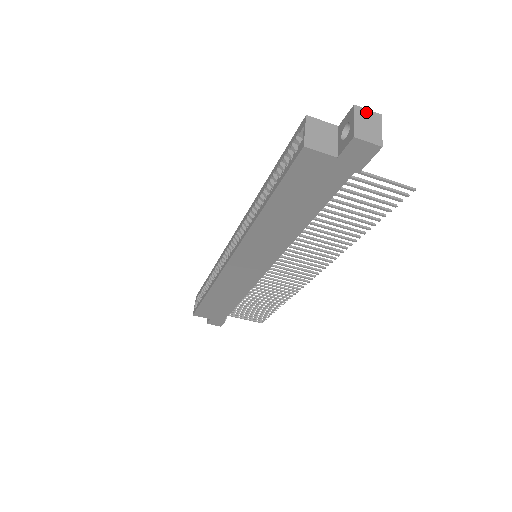
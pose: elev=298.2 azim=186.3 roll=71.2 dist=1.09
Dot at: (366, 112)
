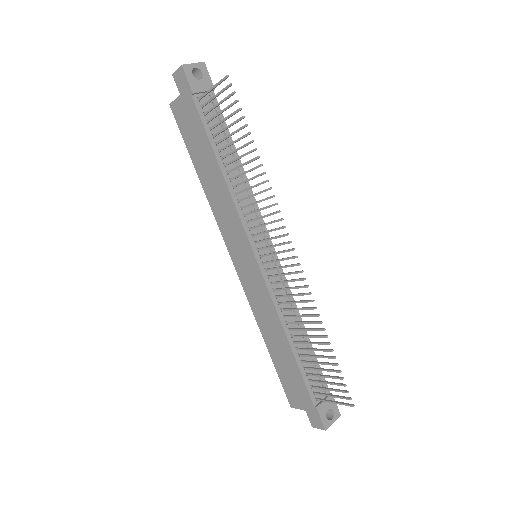
Dot at: occluded
